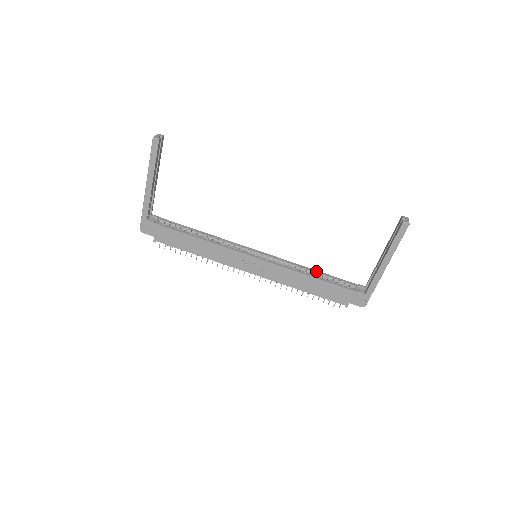
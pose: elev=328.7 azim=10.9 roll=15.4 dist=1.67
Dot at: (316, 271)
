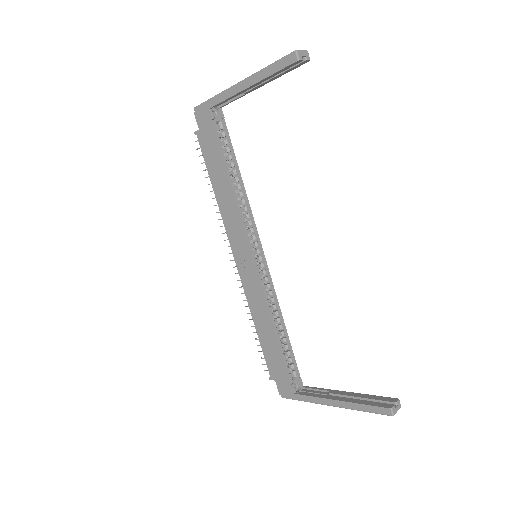
Dot at: (285, 328)
